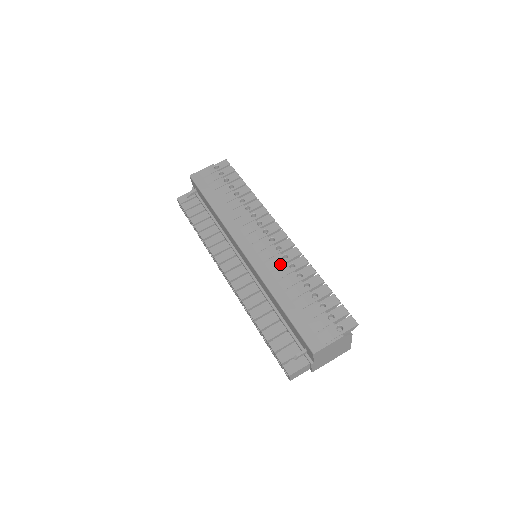
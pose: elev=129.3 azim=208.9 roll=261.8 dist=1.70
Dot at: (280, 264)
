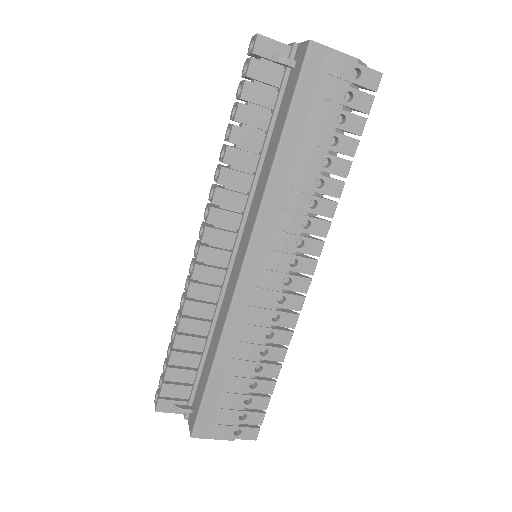
Dot at: (262, 322)
